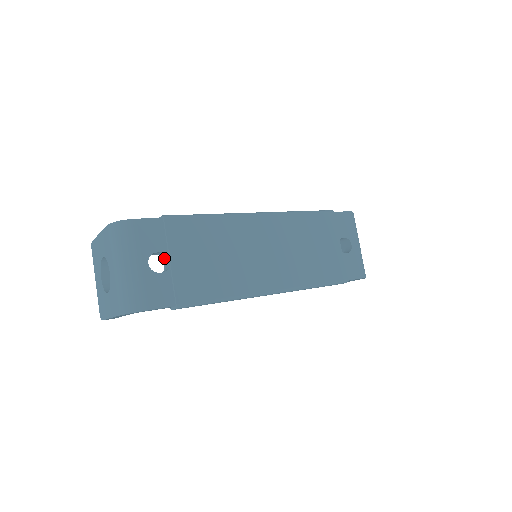
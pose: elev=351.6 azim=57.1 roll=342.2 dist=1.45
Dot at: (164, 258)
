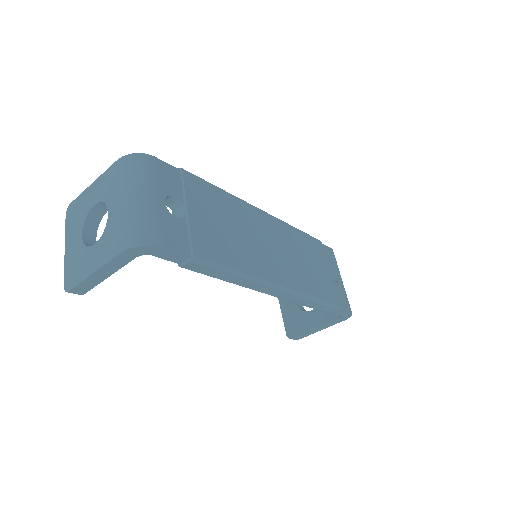
Dot at: (175, 211)
